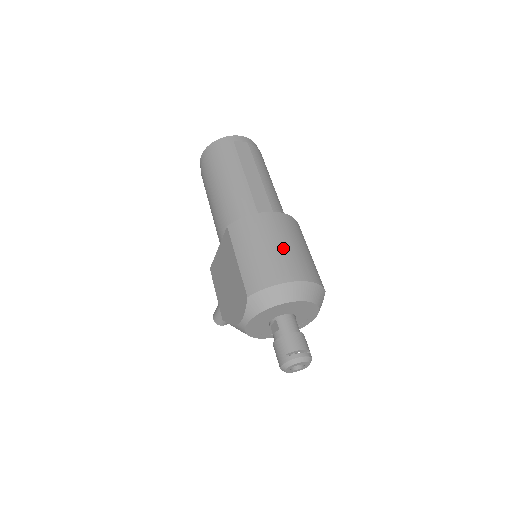
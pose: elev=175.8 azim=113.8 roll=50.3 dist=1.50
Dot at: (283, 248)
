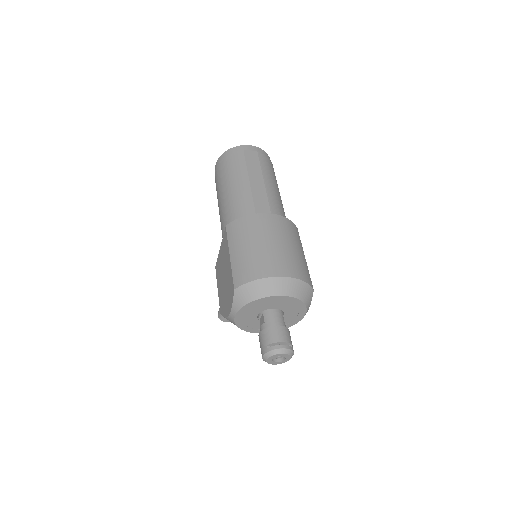
Dot at: (272, 246)
